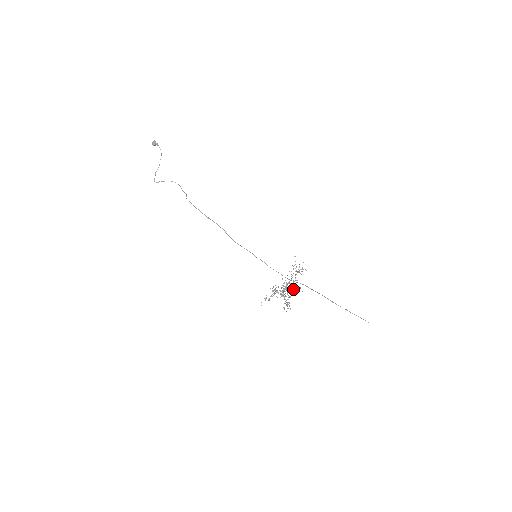
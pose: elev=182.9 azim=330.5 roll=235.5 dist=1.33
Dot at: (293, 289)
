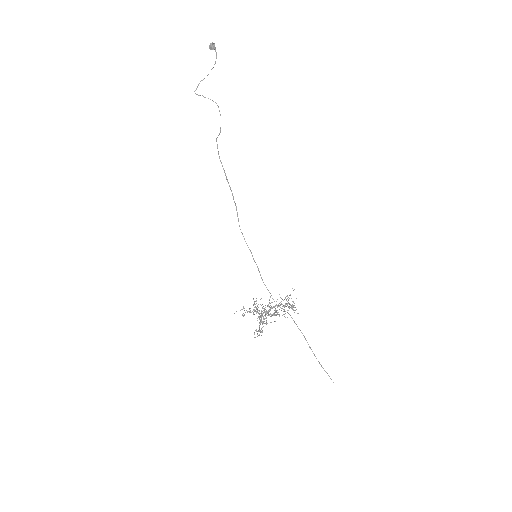
Dot at: occluded
